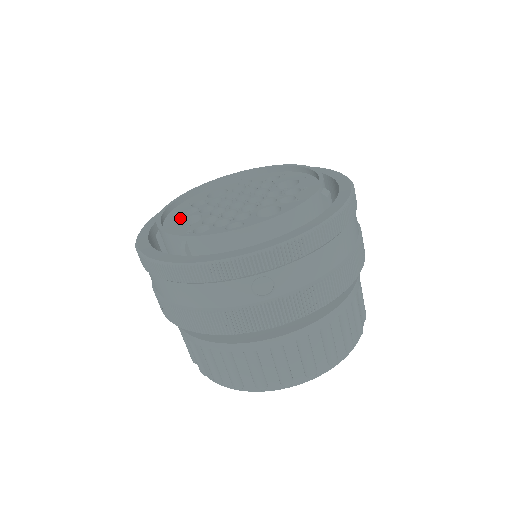
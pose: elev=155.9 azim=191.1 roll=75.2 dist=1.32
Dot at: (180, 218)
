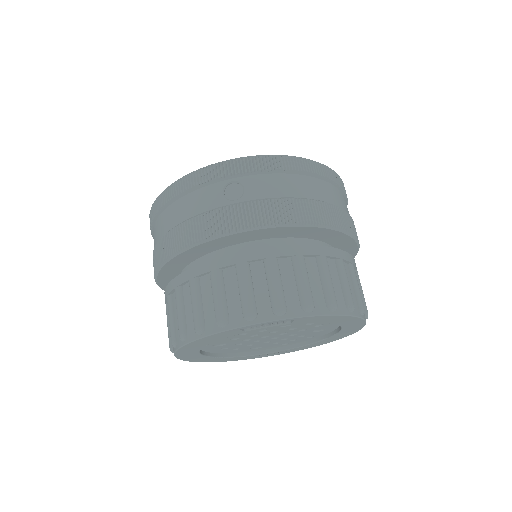
Dot at: occluded
